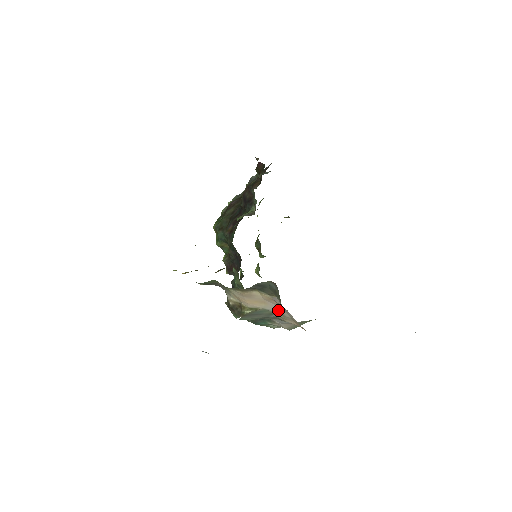
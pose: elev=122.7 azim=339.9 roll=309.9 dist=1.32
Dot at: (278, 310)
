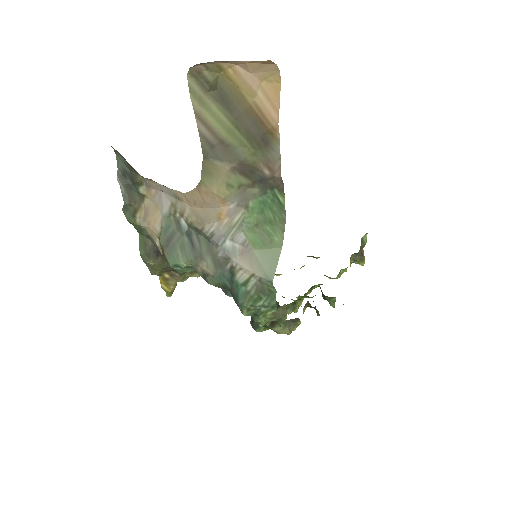
Dot at: (165, 201)
